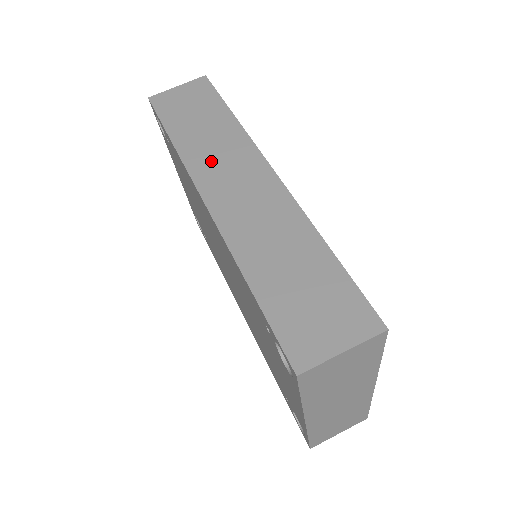
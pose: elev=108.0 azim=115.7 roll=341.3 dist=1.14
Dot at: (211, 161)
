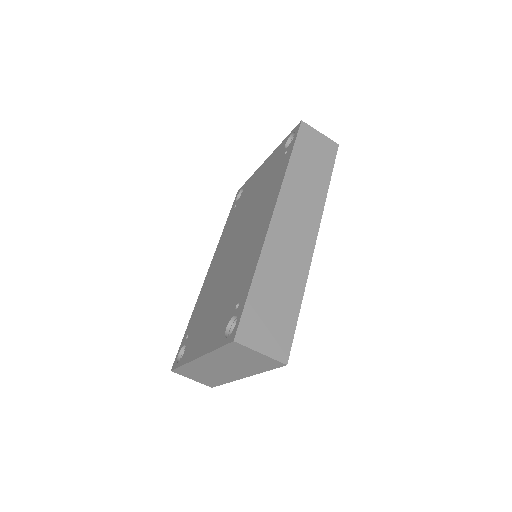
Dot at: (296, 197)
